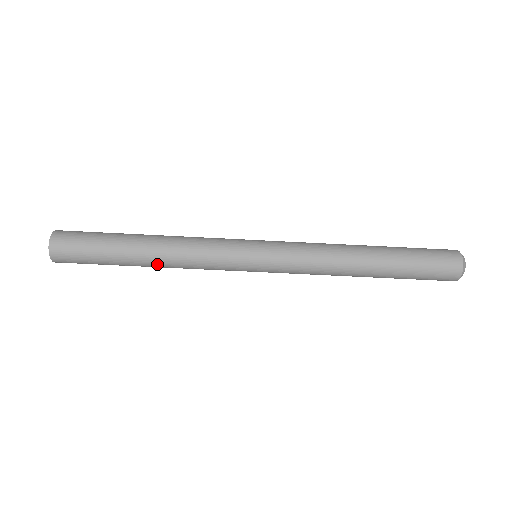
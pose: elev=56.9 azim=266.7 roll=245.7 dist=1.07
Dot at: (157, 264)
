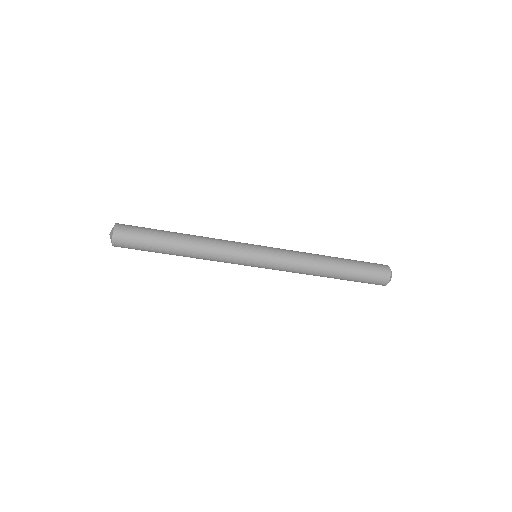
Dot at: (188, 253)
